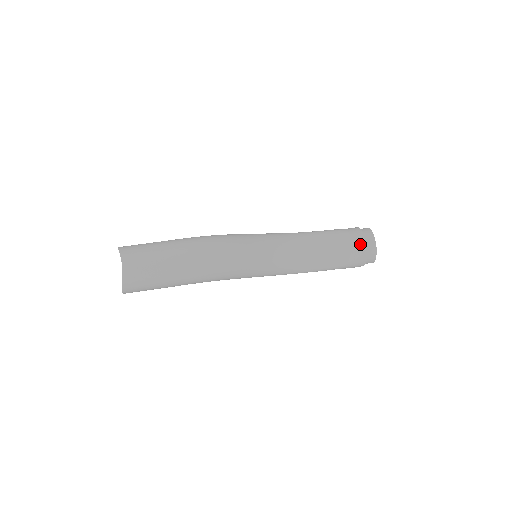
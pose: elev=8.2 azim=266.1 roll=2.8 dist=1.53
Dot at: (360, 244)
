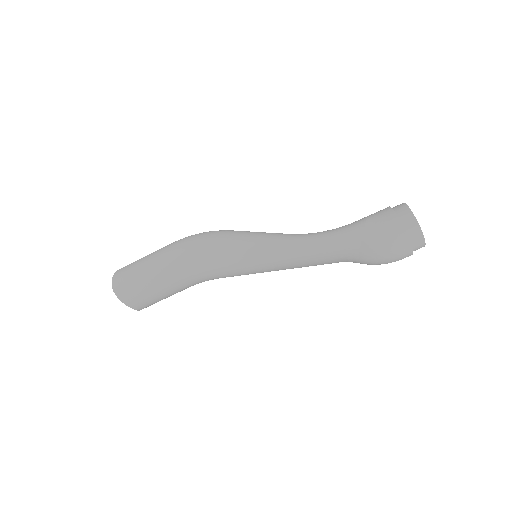
Dot at: occluded
